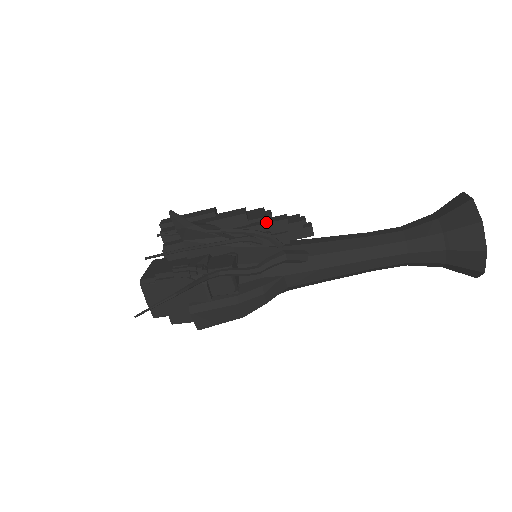
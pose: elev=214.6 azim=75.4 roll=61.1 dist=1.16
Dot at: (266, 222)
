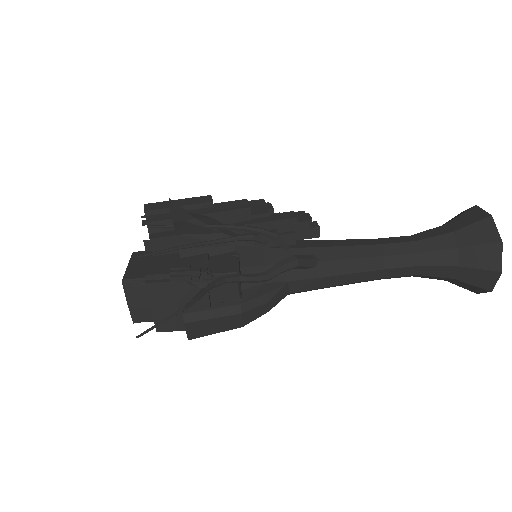
Dot at: (272, 219)
